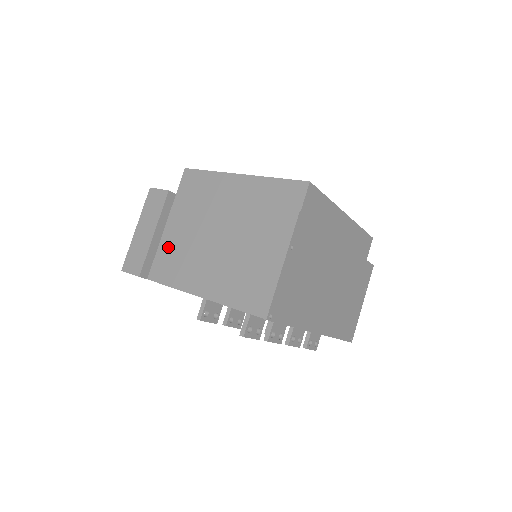
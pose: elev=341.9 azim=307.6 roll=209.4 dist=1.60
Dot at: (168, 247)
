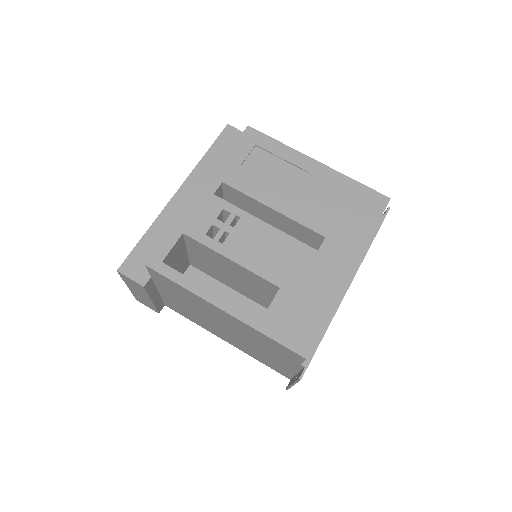
Dot at: (172, 302)
